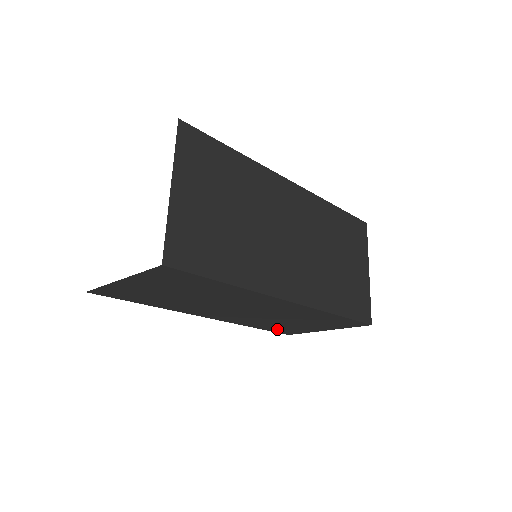
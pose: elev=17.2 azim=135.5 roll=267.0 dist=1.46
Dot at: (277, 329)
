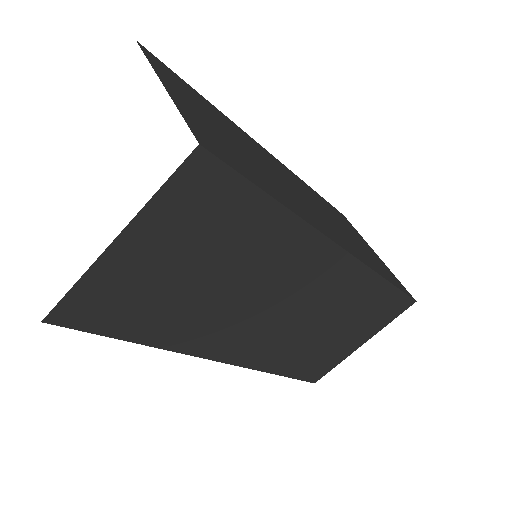
Dot at: (305, 368)
